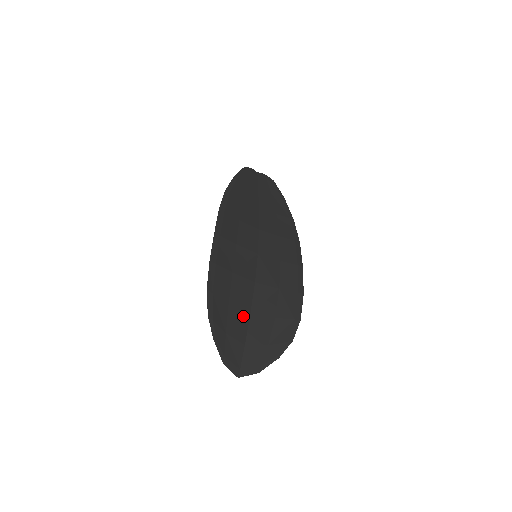
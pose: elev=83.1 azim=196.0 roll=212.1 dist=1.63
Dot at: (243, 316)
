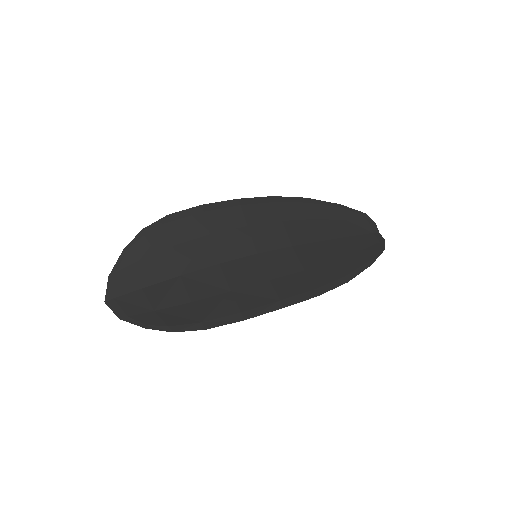
Dot at: (171, 269)
